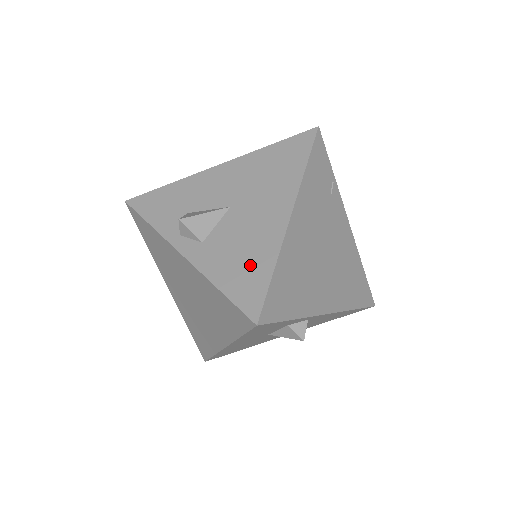
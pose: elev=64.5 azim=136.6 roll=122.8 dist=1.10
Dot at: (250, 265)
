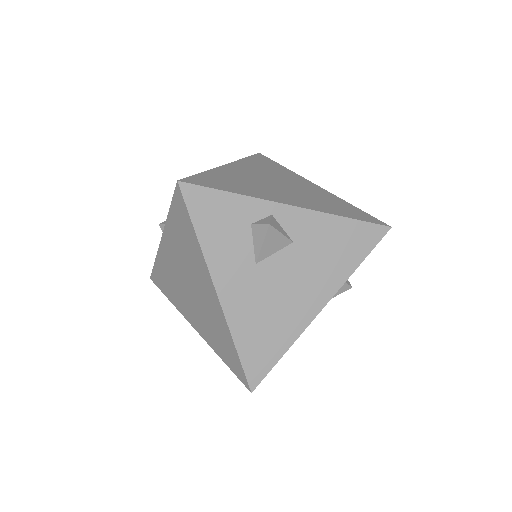
Dot at: occluded
